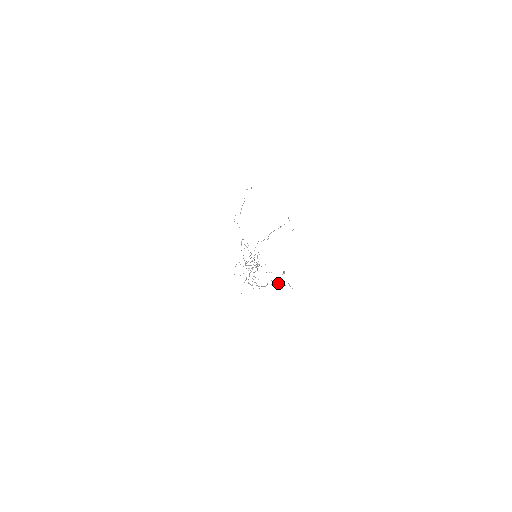
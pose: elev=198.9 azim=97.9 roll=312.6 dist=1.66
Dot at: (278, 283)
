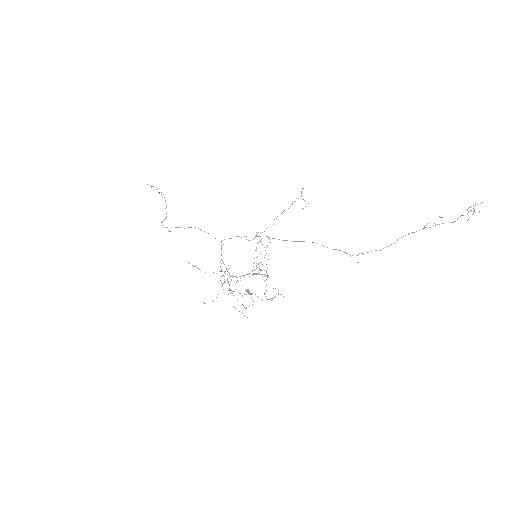
Dot at: (477, 204)
